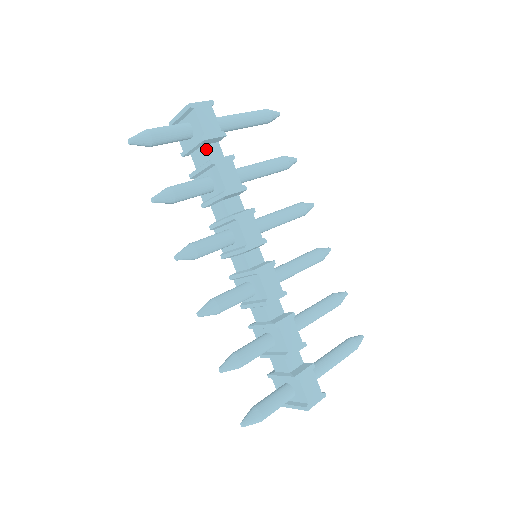
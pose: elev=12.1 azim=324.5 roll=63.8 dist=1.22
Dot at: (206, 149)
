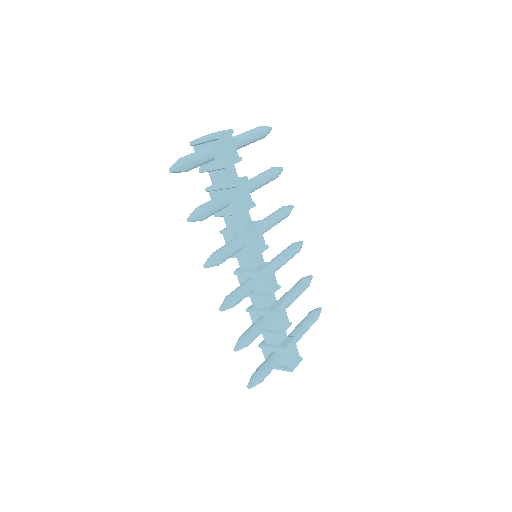
Dot at: (226, 172)
